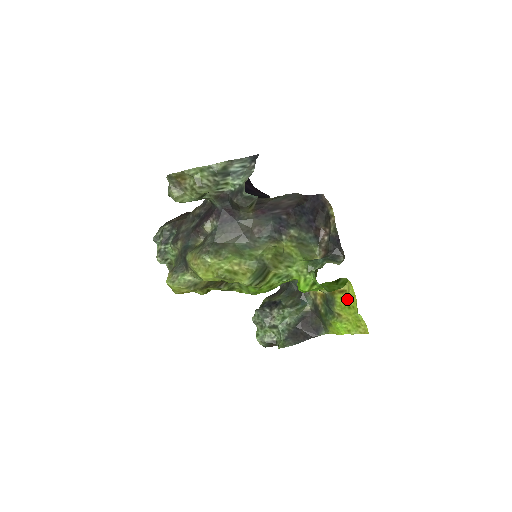
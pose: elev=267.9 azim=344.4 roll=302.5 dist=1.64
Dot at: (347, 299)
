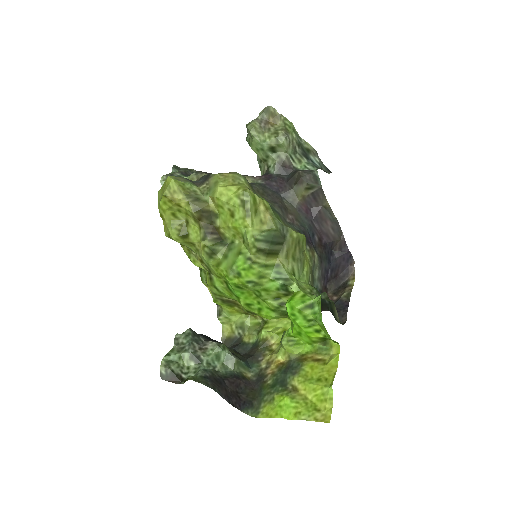
Dot at: (322, 369)
